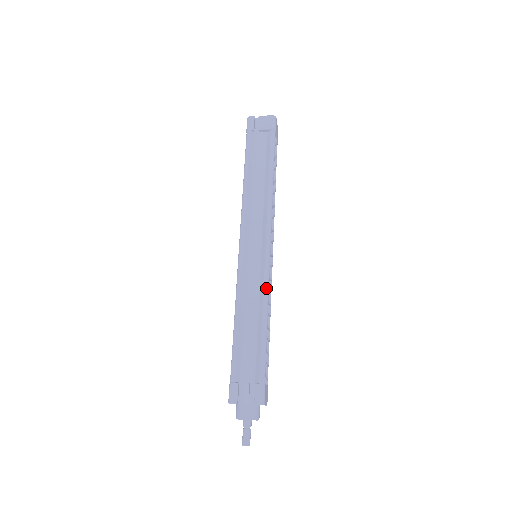
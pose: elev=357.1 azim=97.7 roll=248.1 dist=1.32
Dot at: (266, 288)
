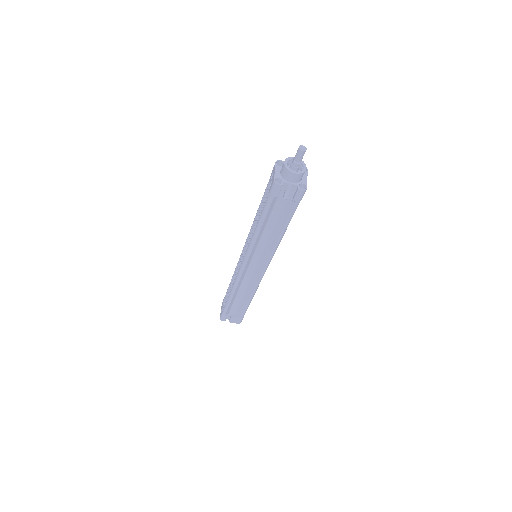
Dot at: occluded
